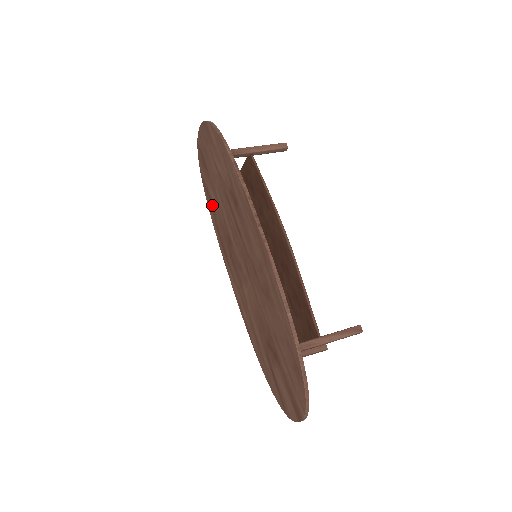
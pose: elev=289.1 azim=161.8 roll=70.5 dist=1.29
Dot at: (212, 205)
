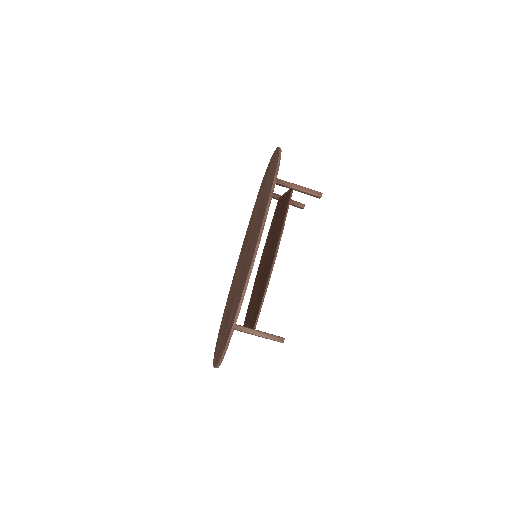
Dot at: (256, 204)
